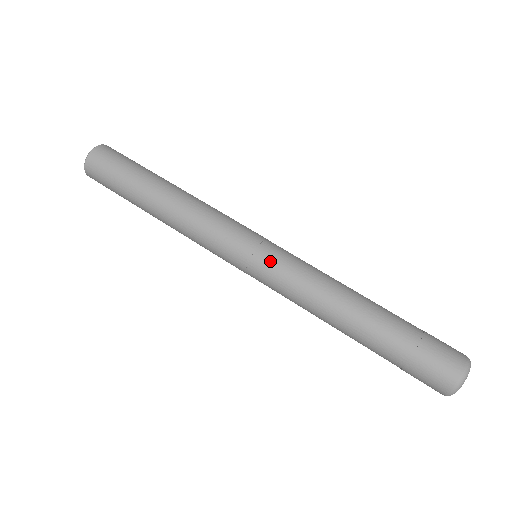
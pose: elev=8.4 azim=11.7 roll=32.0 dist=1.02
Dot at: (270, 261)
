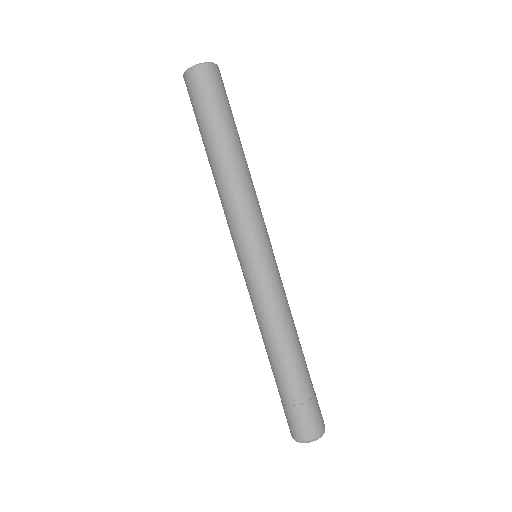
Dot at: (245, 278)
